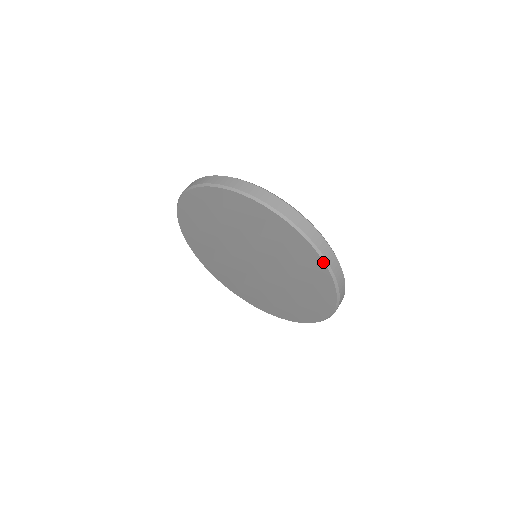
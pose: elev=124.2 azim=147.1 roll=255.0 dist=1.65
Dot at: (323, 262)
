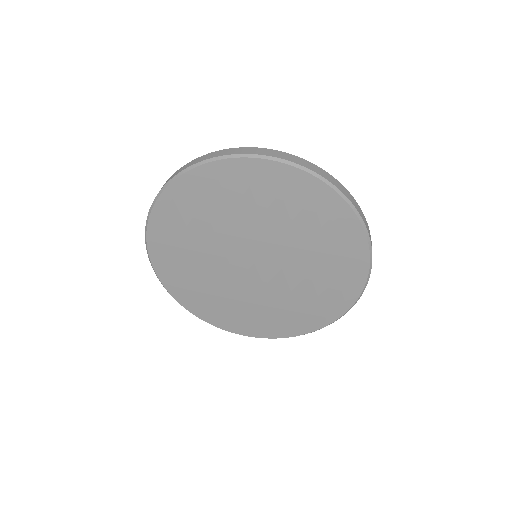
Dot at: (367, 246)
